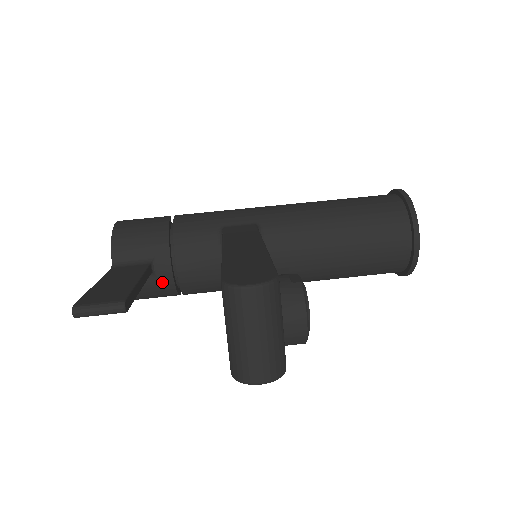
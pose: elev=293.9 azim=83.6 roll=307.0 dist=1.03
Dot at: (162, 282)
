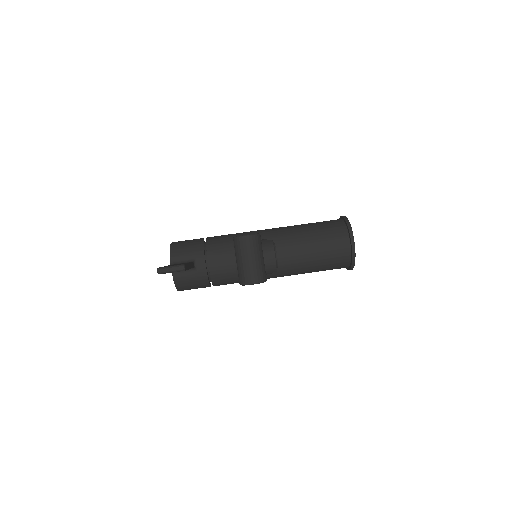
Dot at: (200, 274)
